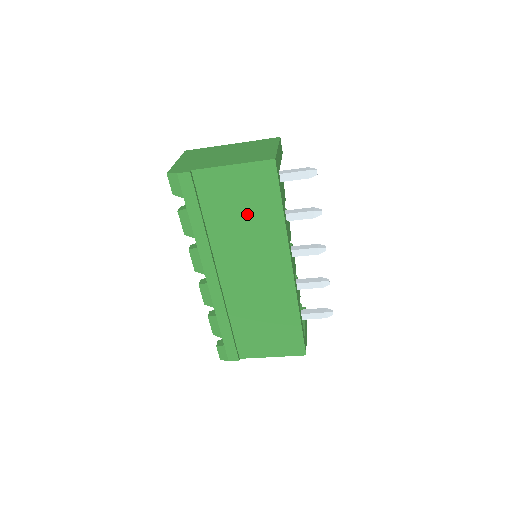
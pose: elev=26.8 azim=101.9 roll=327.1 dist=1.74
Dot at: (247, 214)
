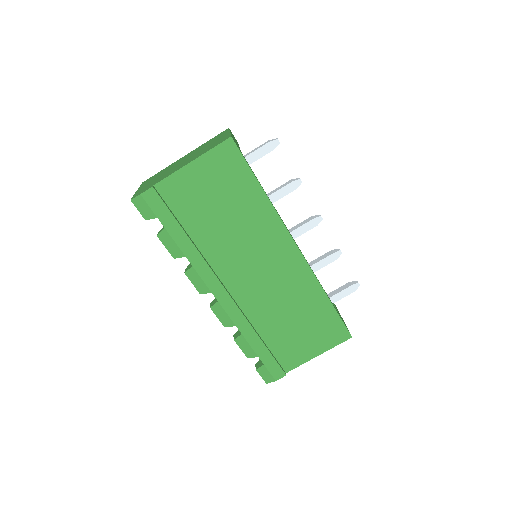
Dot at: (228, 207)
